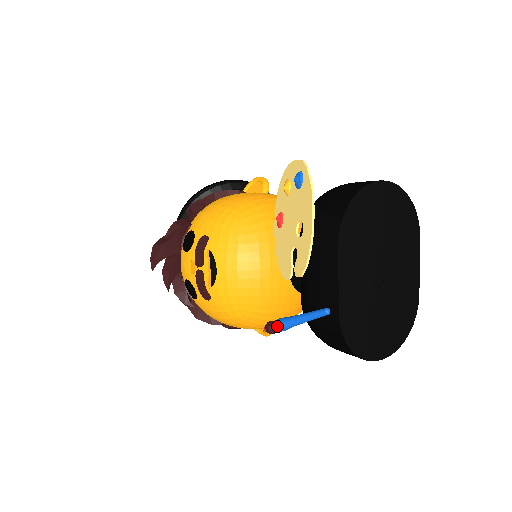
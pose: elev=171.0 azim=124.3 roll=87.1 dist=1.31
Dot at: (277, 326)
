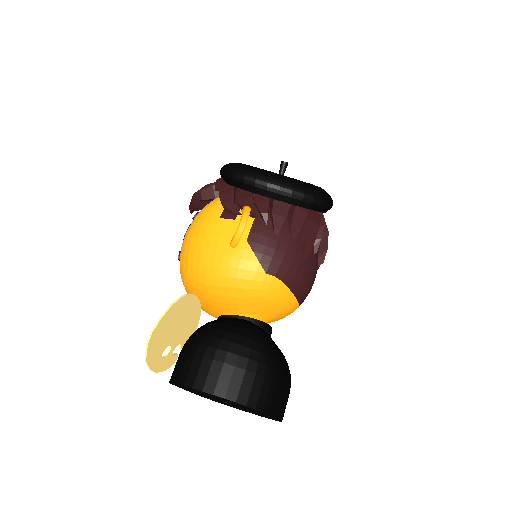
Dot at: occluded
